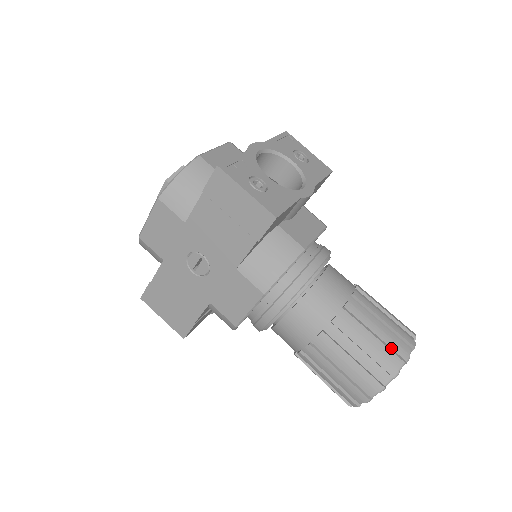
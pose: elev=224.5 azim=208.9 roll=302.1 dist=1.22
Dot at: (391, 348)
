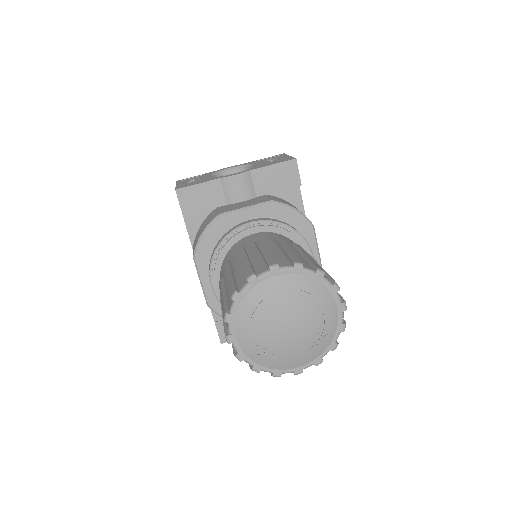
Dot at: occluded
